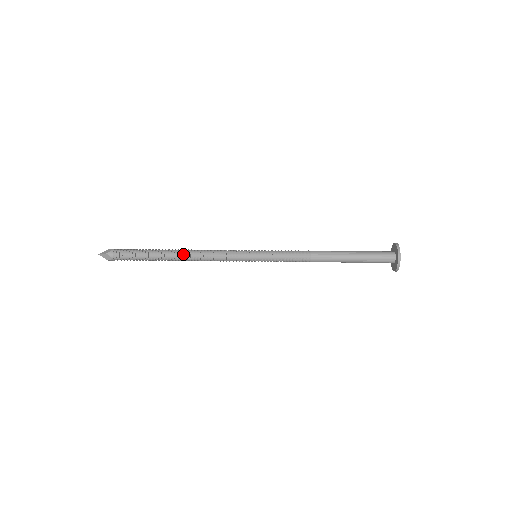
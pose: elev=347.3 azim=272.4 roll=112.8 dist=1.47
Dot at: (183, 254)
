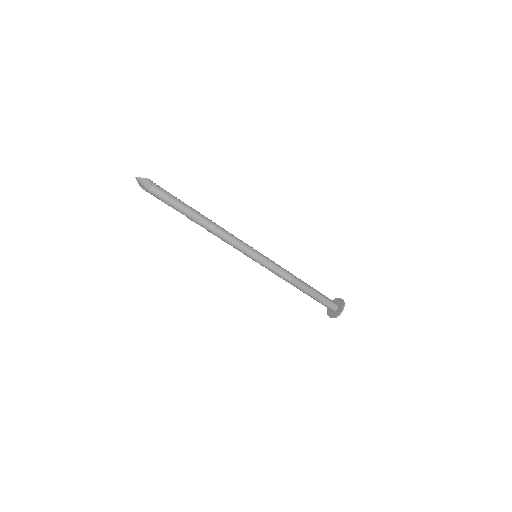
Dot at: (209, 219)
